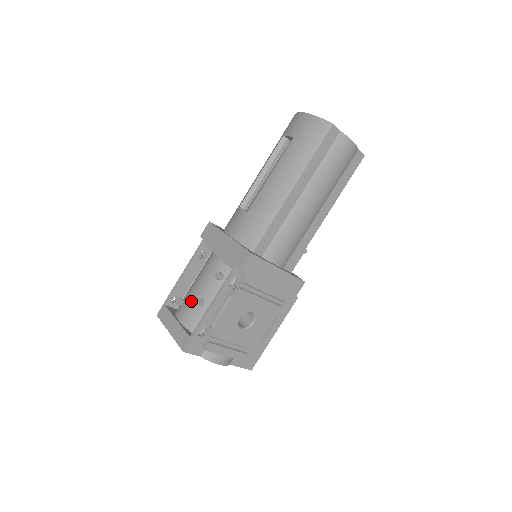
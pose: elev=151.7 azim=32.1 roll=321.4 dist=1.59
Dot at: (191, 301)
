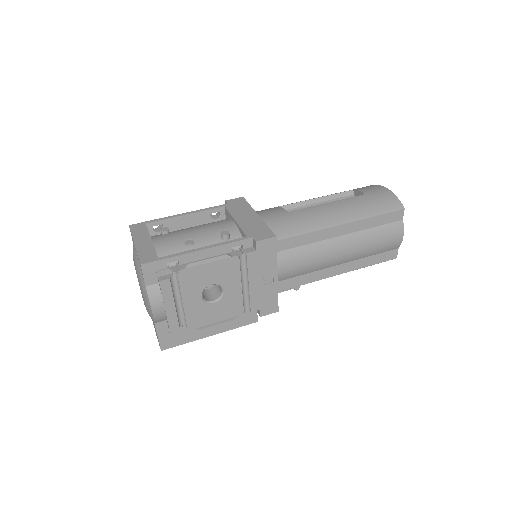
Dot at: (179, 236)
